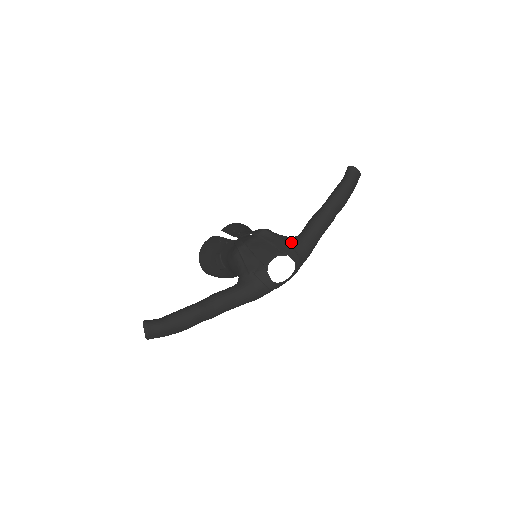
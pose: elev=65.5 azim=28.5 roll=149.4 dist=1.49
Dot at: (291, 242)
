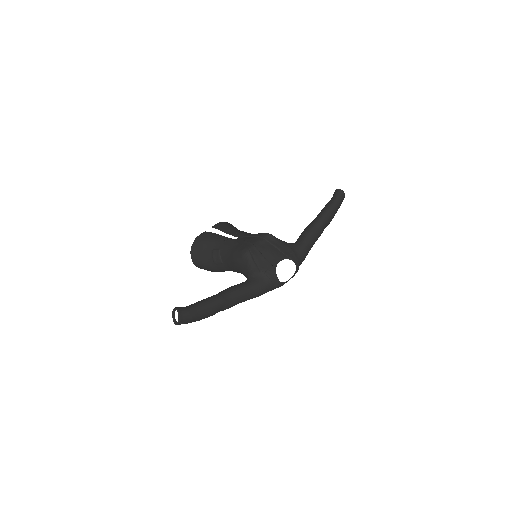
Dot at: (292, 248)
